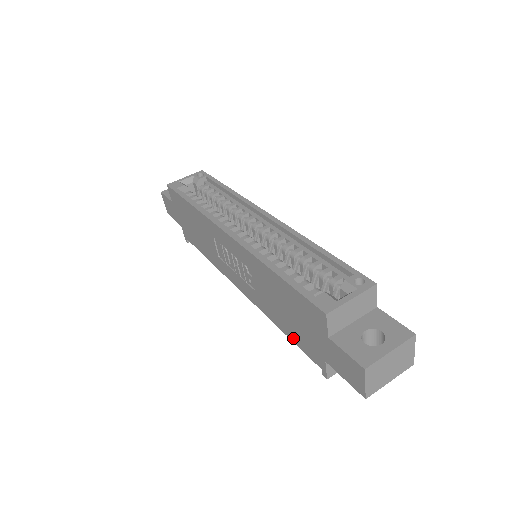
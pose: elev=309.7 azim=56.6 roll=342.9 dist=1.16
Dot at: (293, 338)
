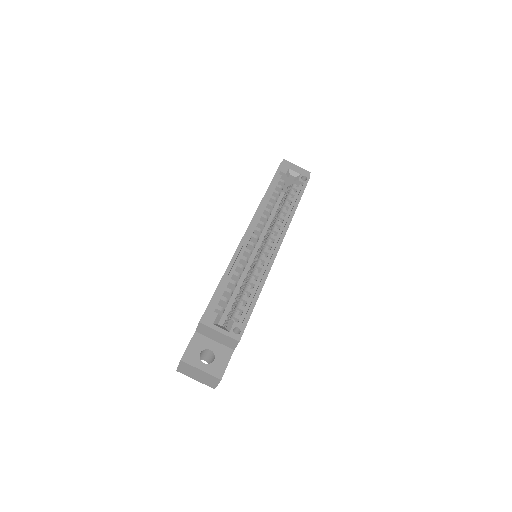
Dot at: occluded
